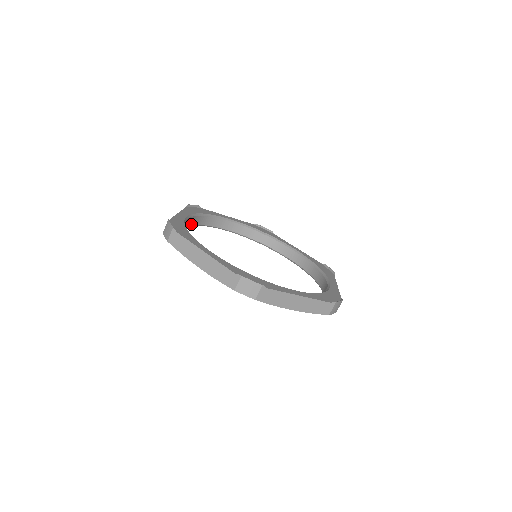
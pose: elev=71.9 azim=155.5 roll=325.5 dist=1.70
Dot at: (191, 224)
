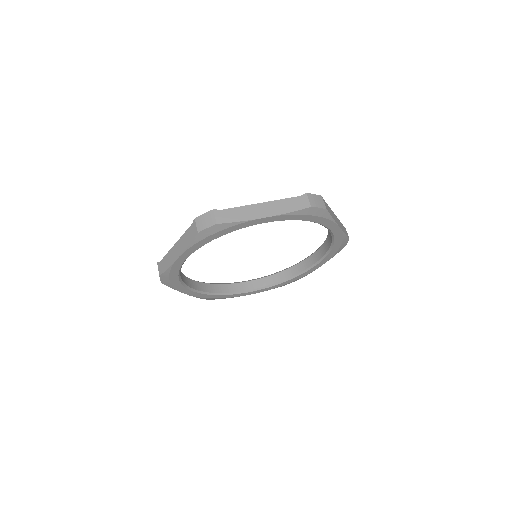
Dot at: occluded
